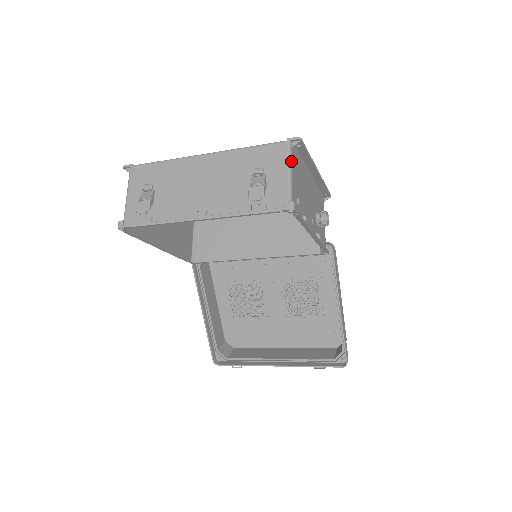
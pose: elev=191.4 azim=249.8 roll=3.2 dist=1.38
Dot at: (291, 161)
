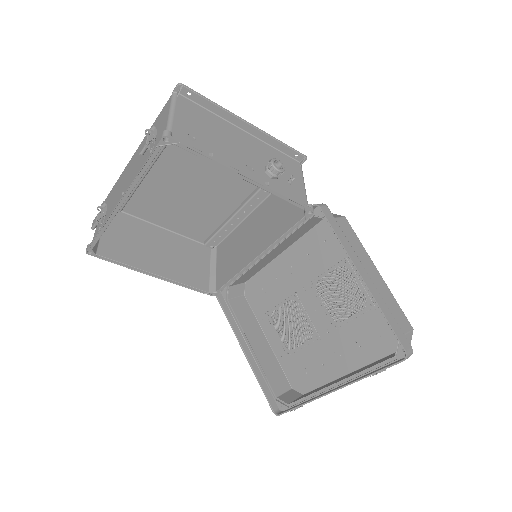
Dot at: (174, 105)
